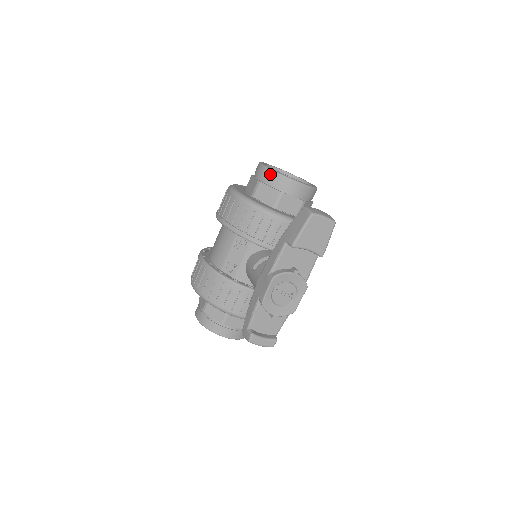
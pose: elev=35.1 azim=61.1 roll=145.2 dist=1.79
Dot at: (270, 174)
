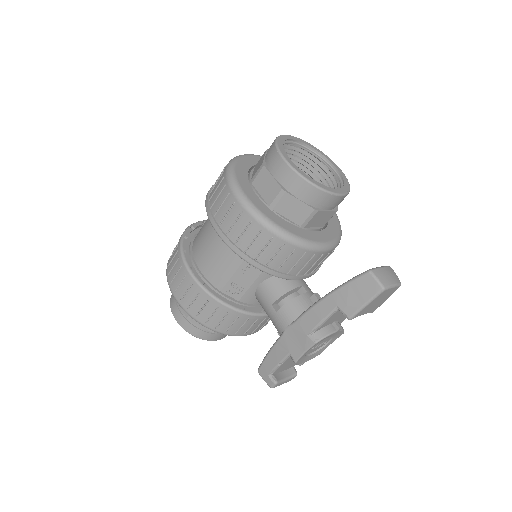
Dot at: (303, 185)
